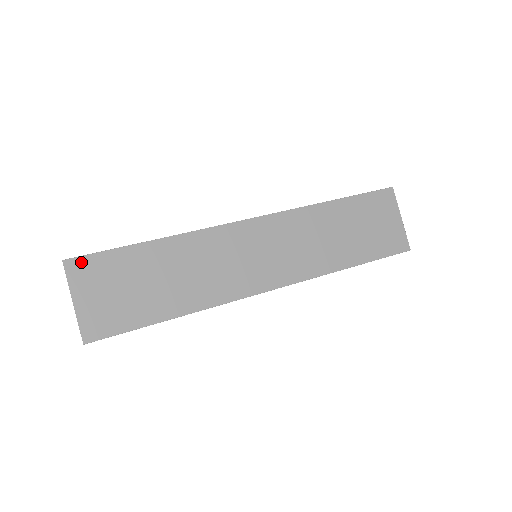
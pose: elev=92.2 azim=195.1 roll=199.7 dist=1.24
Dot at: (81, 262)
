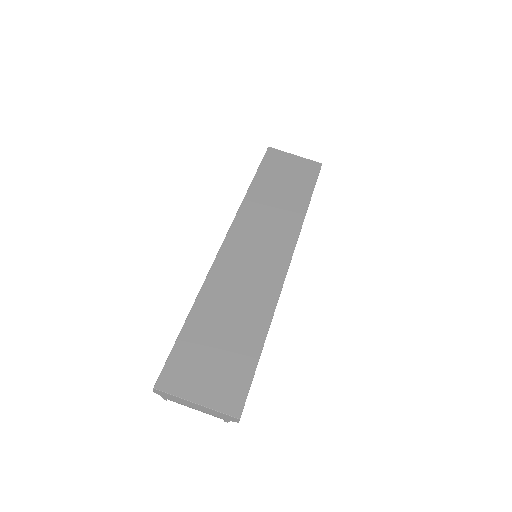
Dot at: (166, 375)
